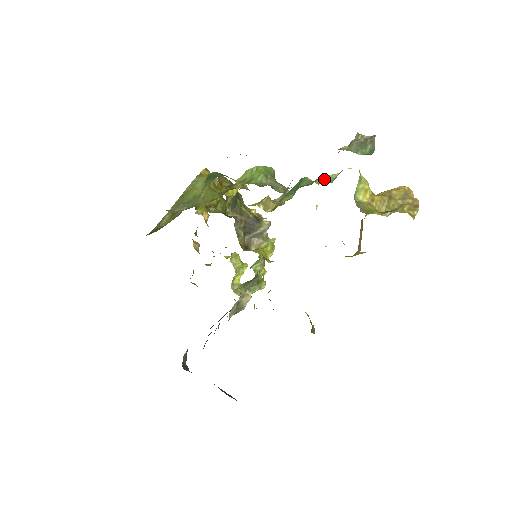
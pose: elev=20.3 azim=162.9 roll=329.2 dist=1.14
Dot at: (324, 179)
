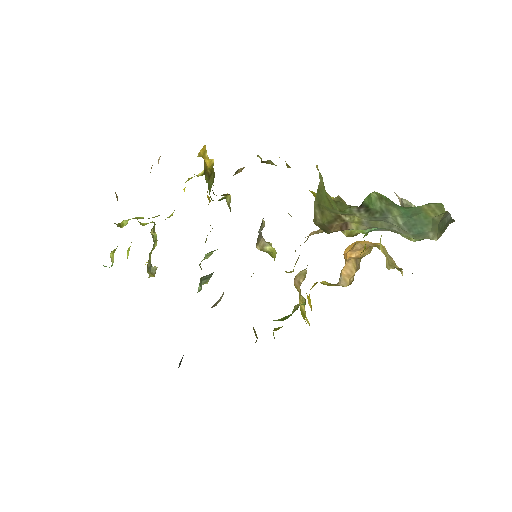
Dot at: occluded
